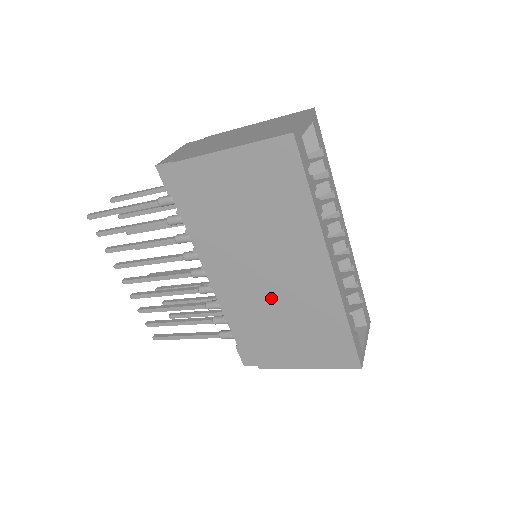
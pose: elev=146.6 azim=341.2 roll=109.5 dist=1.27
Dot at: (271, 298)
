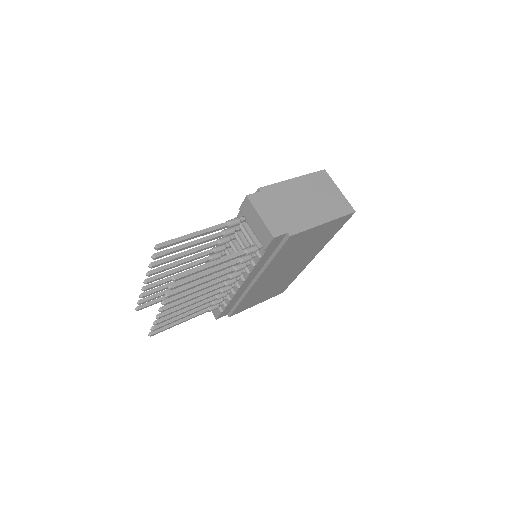
Dot at: (273, 281)
